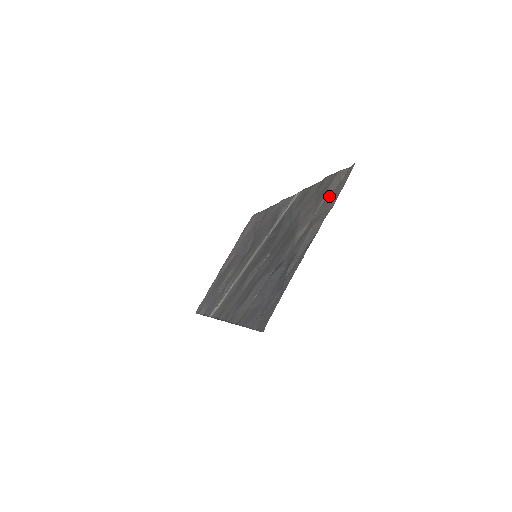
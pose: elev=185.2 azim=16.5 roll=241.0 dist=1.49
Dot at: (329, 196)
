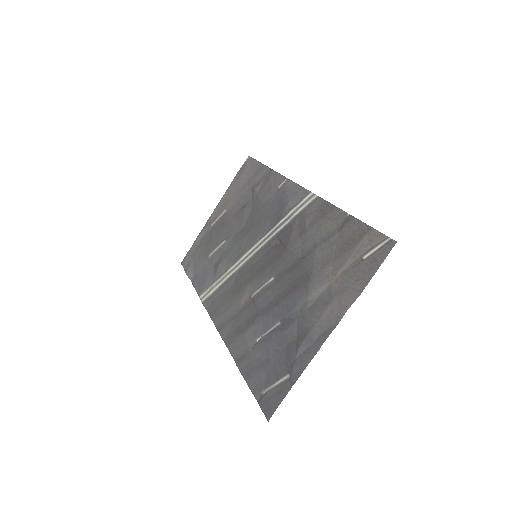
Dot at: (356, 266)
